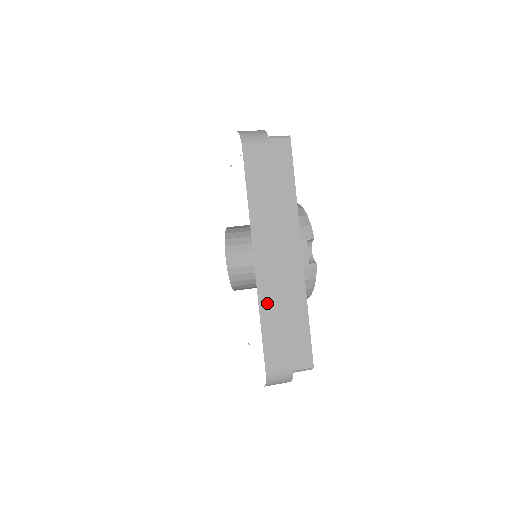
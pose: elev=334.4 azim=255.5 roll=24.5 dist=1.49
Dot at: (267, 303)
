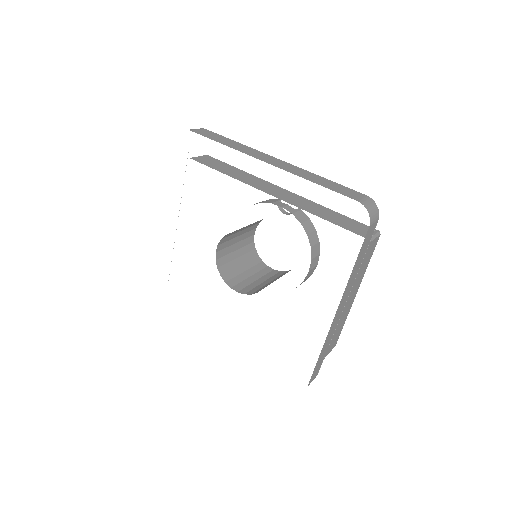
Dot at: (303, 176)
